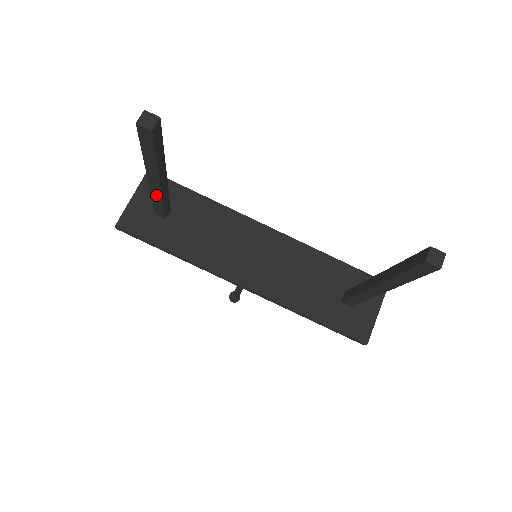
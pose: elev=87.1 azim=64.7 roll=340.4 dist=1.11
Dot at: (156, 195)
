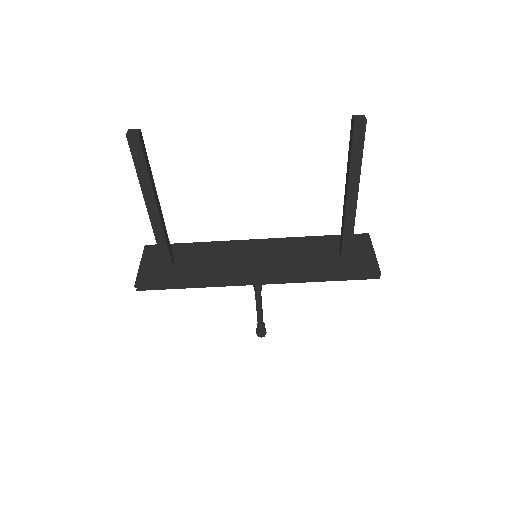
Dot at: (158, 230)
